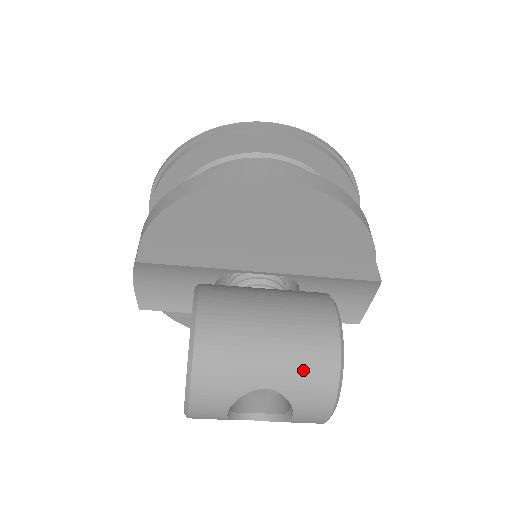
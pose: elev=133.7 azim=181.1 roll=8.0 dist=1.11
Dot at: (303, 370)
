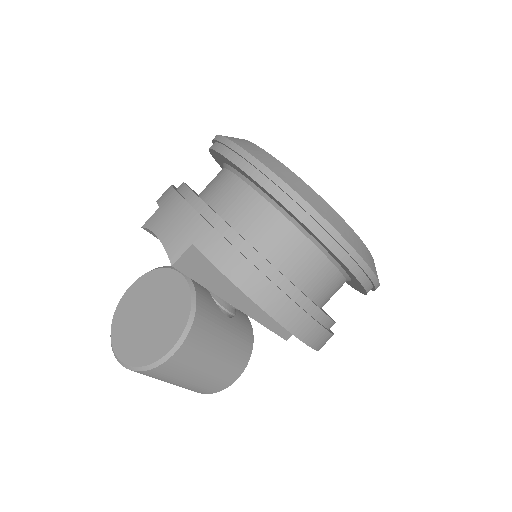
Dot at: (193, 389)
